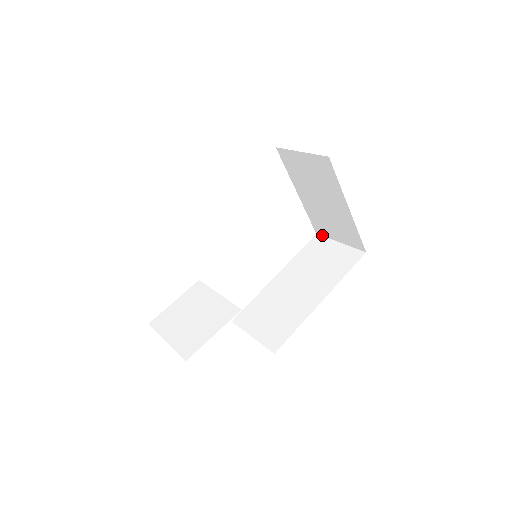
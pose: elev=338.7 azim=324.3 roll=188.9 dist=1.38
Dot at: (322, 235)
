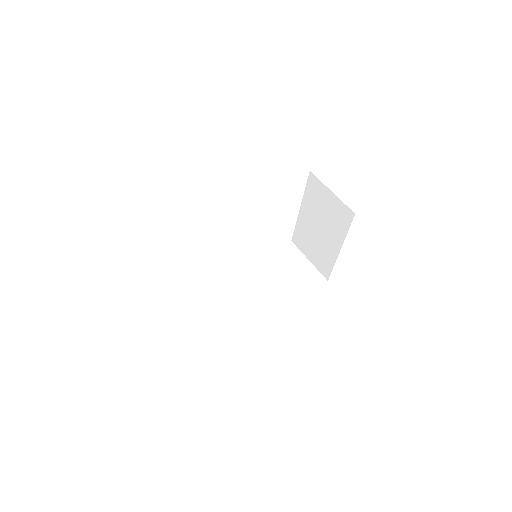
Dot at: (296, 245)
